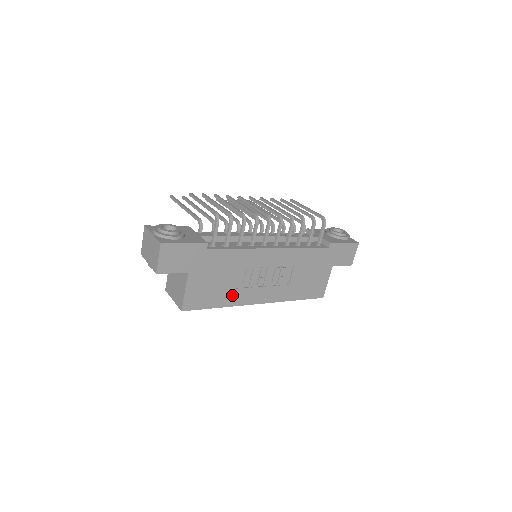
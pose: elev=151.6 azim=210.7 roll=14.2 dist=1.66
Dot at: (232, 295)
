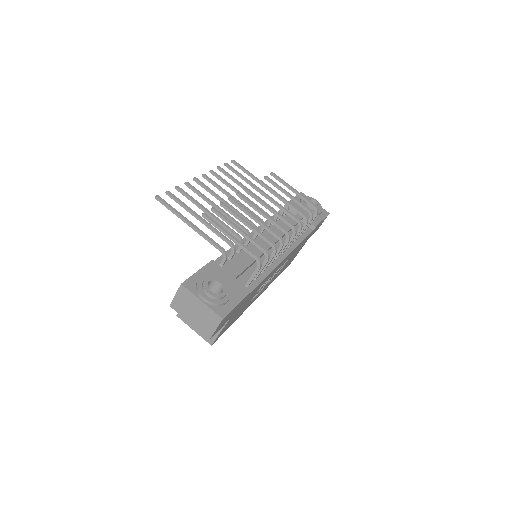
Dot at: (245, 308)
